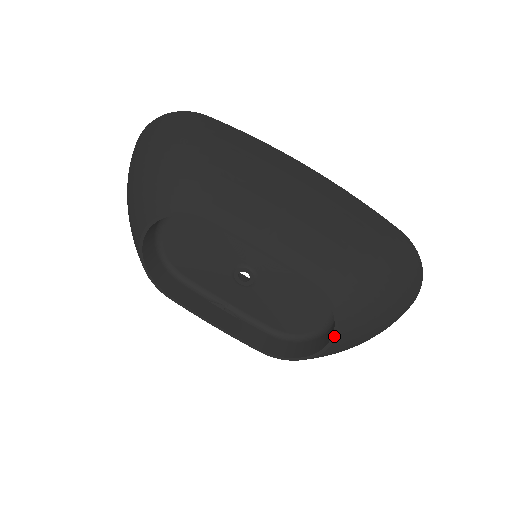
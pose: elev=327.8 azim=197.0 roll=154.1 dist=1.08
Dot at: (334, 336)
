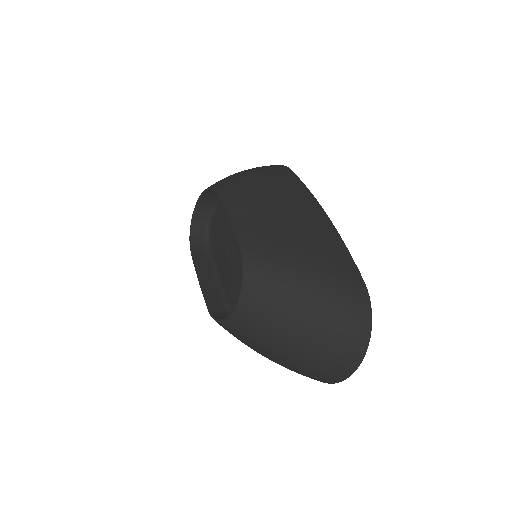
Dot at: (237, 300)
